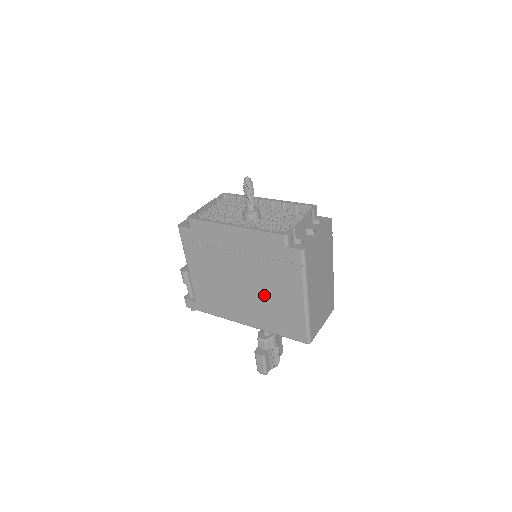
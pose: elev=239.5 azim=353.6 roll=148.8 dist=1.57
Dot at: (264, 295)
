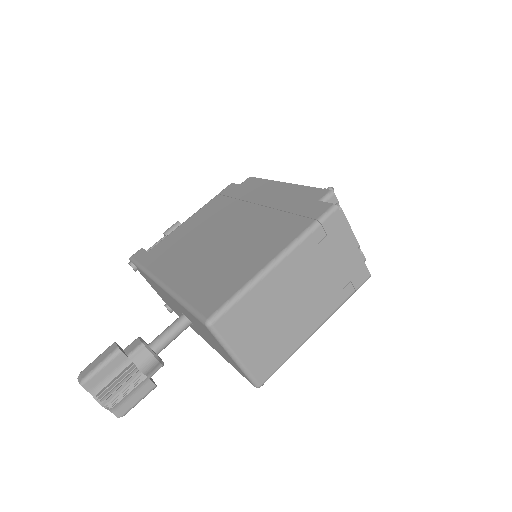
Dot at: (231, 250)
